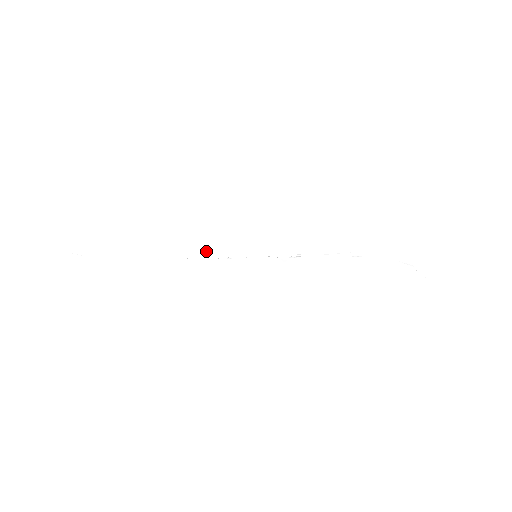
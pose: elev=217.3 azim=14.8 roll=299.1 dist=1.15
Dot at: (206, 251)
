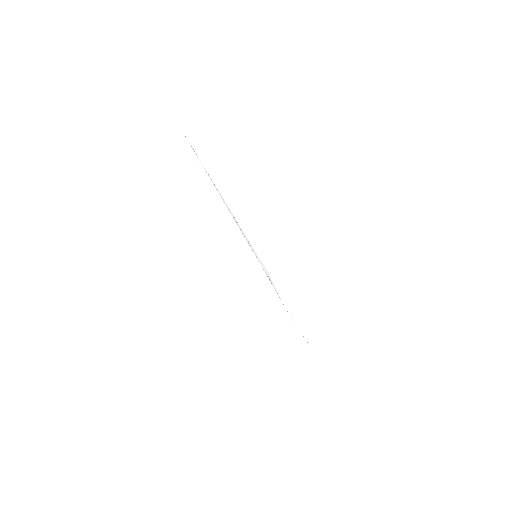
Dot at: occluded
